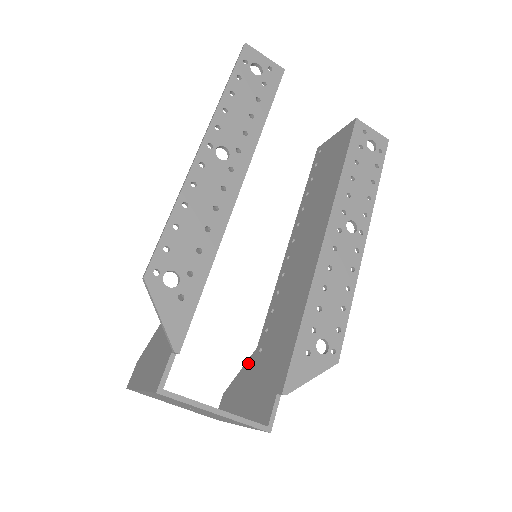
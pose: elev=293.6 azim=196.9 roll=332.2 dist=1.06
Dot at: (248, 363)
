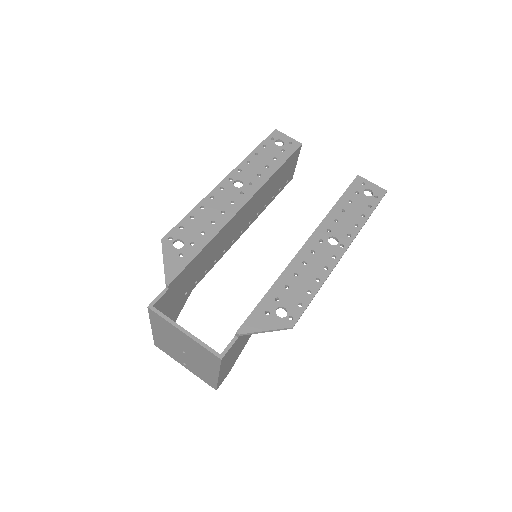
Dot at: occluded
